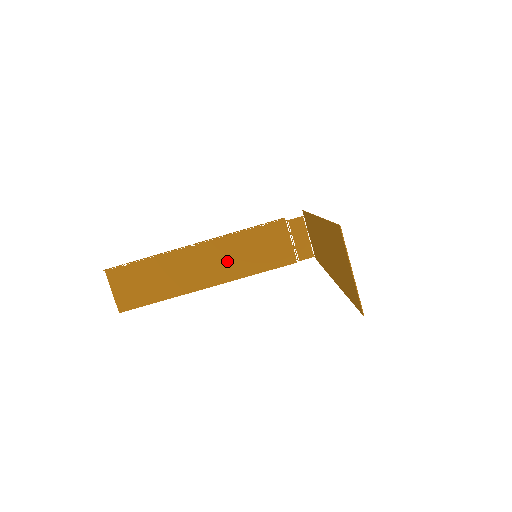
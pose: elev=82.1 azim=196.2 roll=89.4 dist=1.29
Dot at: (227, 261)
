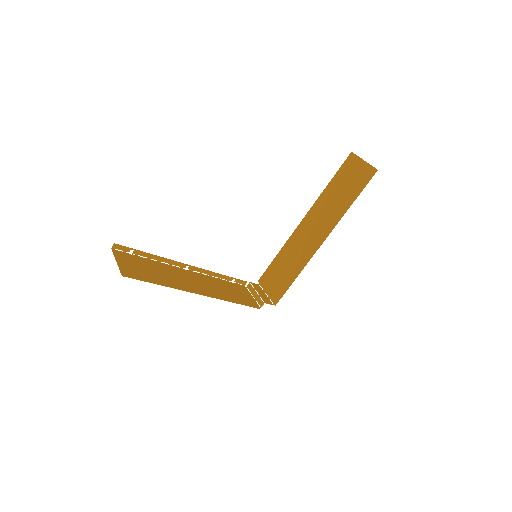
Dot at: (212, 288)
